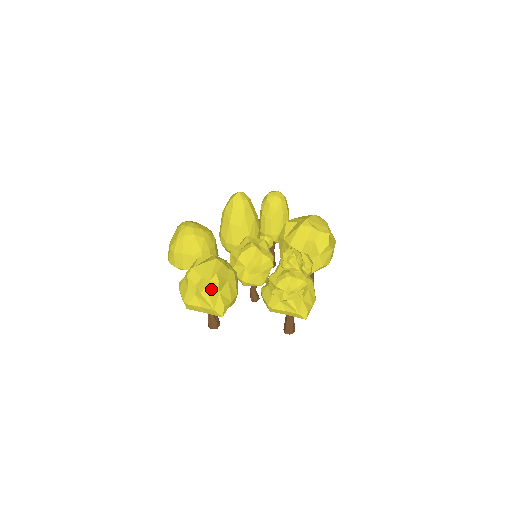
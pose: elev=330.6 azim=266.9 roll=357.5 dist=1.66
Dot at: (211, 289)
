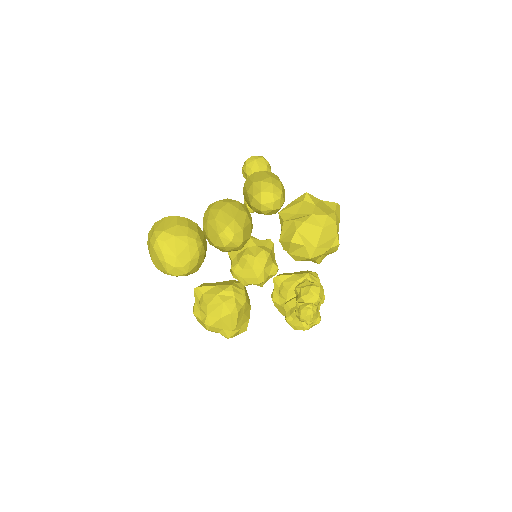
Dot at: occluded
